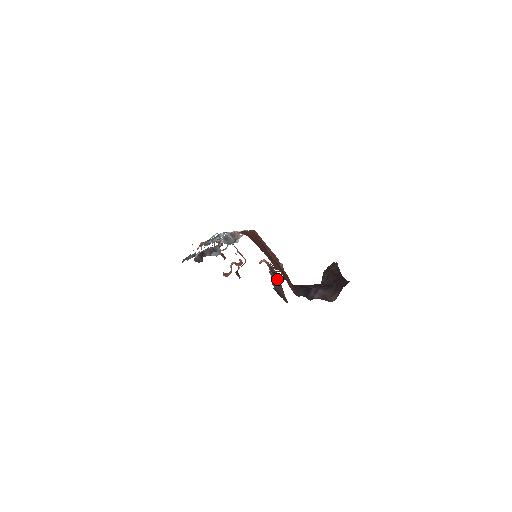
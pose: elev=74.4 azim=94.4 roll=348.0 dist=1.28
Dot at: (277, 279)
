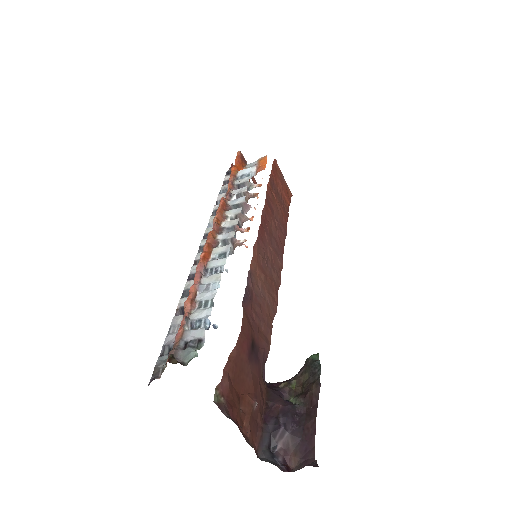
Dot at: occluded
